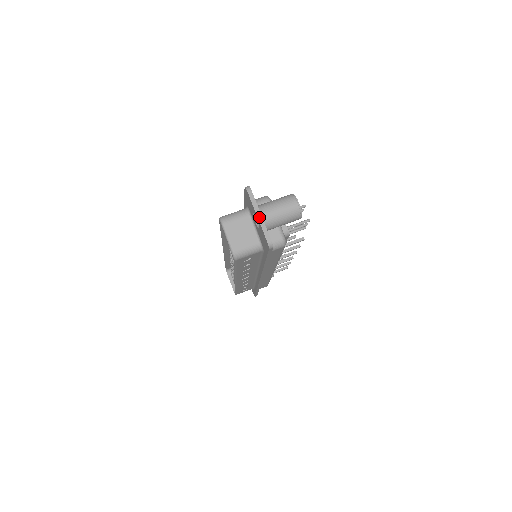
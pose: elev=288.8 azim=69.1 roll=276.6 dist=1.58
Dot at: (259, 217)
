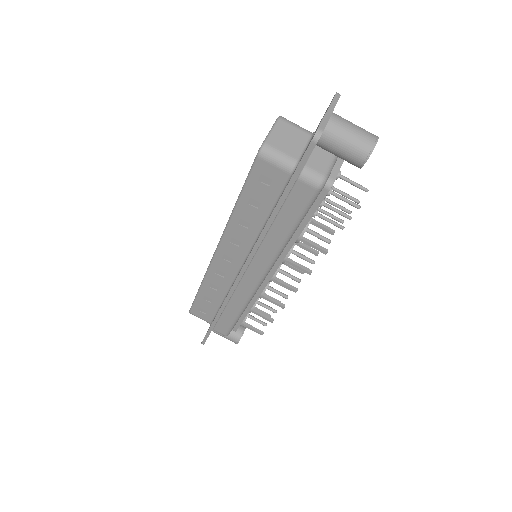
Dot at: (329, 112)
